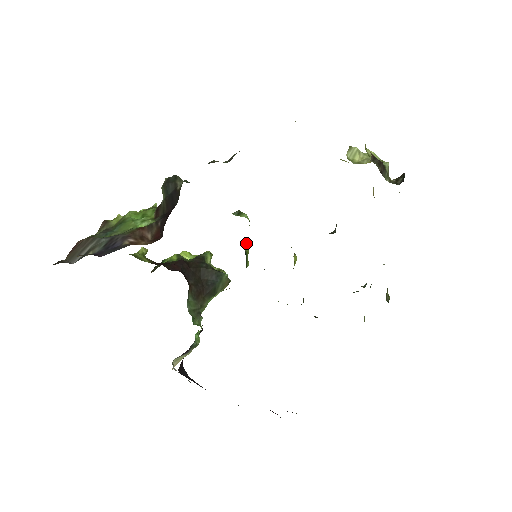
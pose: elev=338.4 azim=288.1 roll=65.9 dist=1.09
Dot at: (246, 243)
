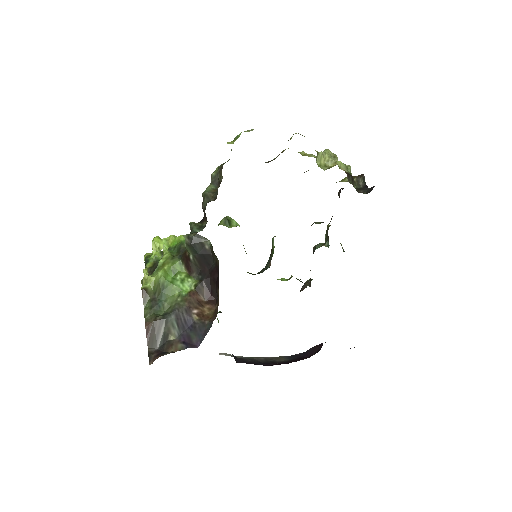
Dot at: occluded
